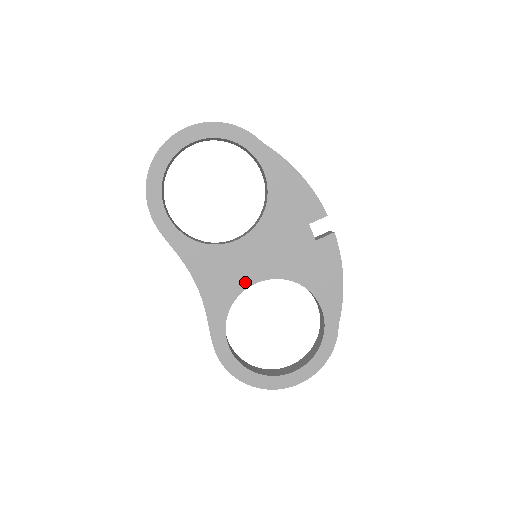
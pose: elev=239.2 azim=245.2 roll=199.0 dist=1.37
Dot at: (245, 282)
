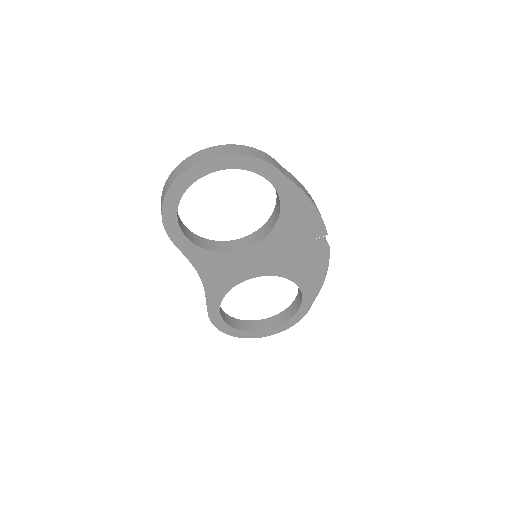
Dot at: (243, 277)
